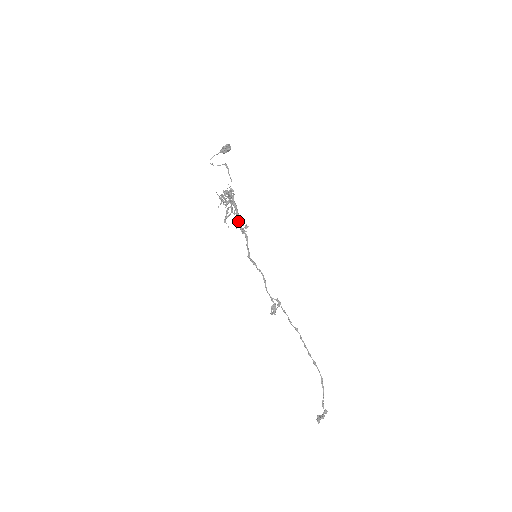
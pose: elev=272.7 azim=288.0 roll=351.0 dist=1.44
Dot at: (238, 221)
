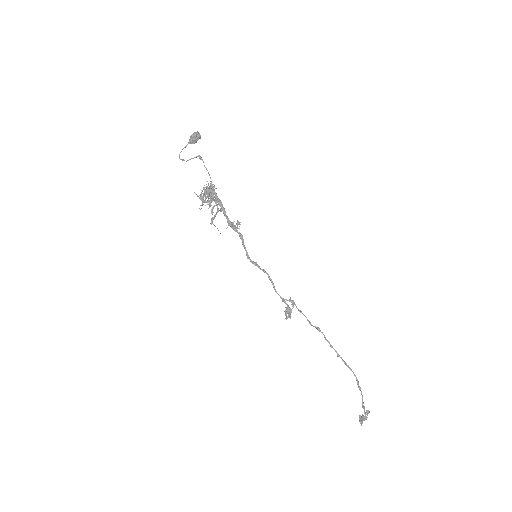
Dot at: (227, 220)
